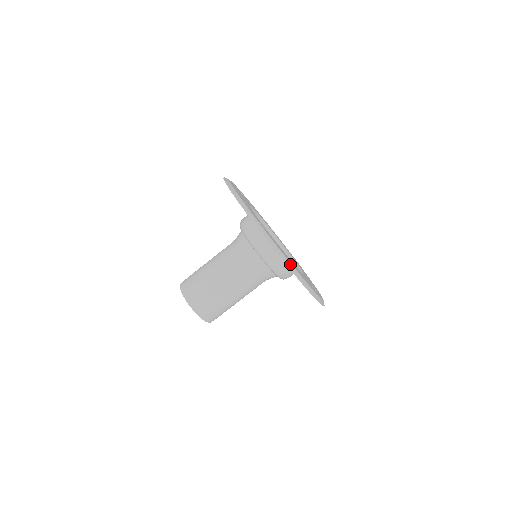
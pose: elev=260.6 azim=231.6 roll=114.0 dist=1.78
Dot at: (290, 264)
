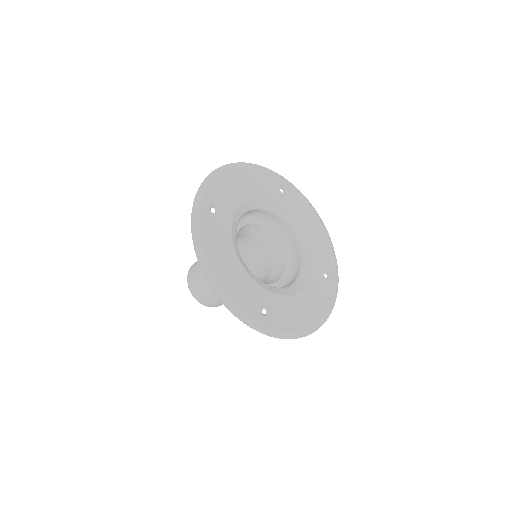
Dot at: (305, 331)
